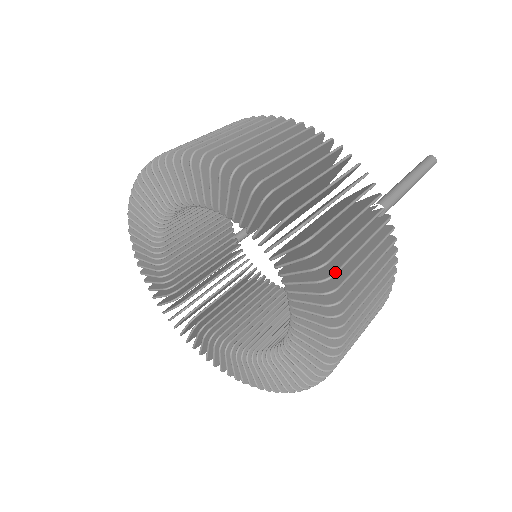
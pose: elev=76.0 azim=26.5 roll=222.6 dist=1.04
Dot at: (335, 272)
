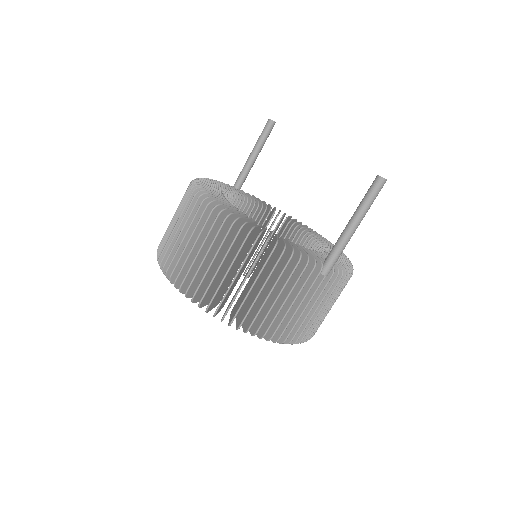
Dot at: (292, 340)
